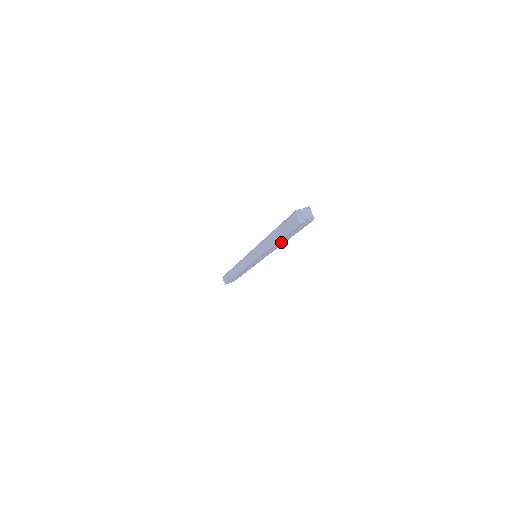
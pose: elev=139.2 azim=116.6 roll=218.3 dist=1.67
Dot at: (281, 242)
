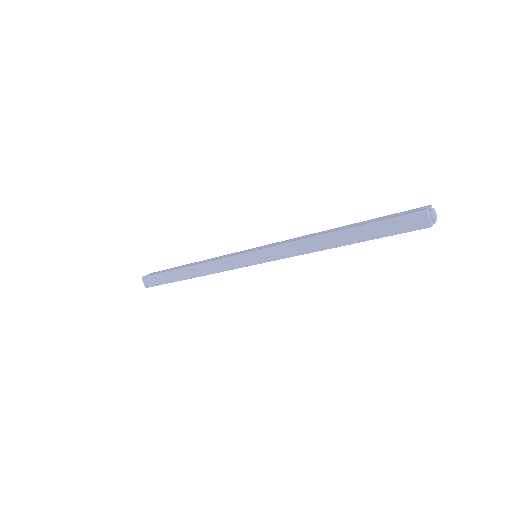
Dot at: occluded
